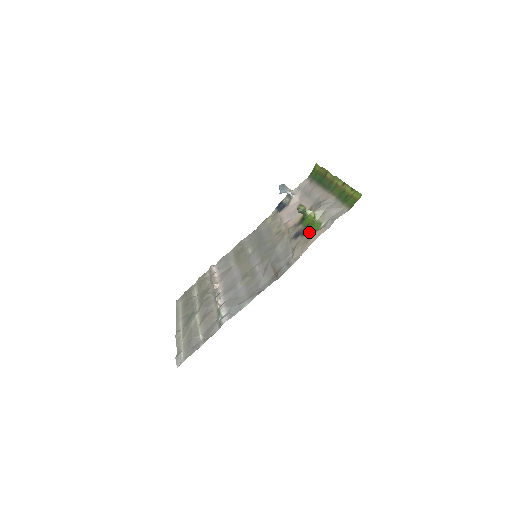
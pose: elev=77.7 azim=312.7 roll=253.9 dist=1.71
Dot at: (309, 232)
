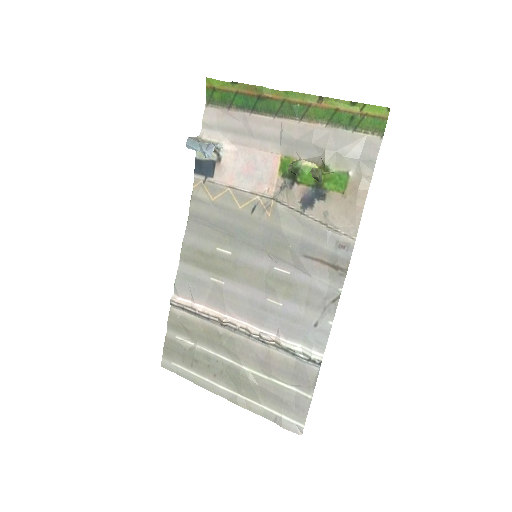
Dot at: (332, 191)
